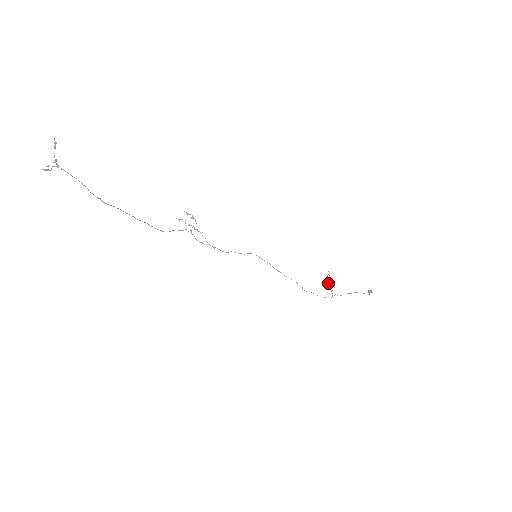
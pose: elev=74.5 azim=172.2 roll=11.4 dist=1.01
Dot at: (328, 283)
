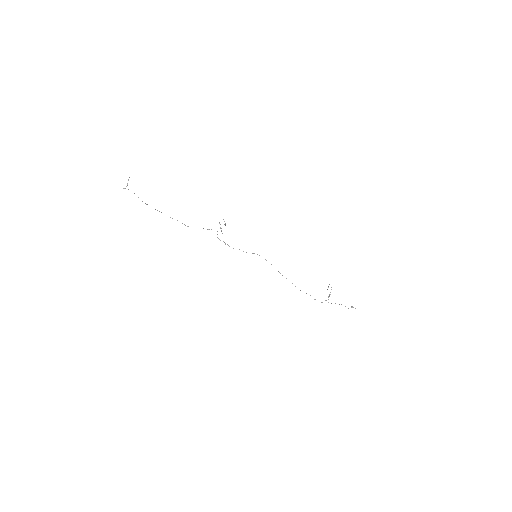
Dot at: occluded
